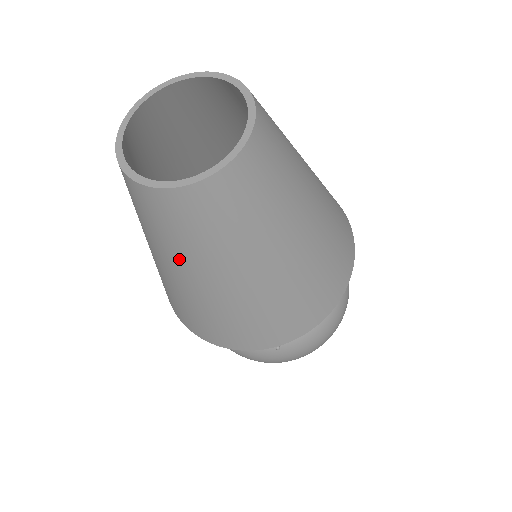
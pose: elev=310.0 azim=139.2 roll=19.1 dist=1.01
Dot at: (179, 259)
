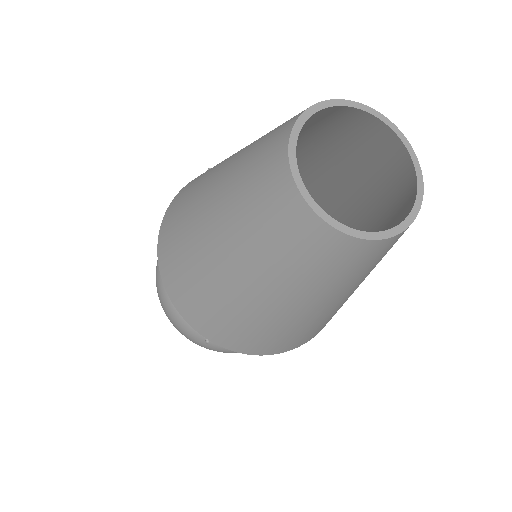
Dot at: (236, 234)
